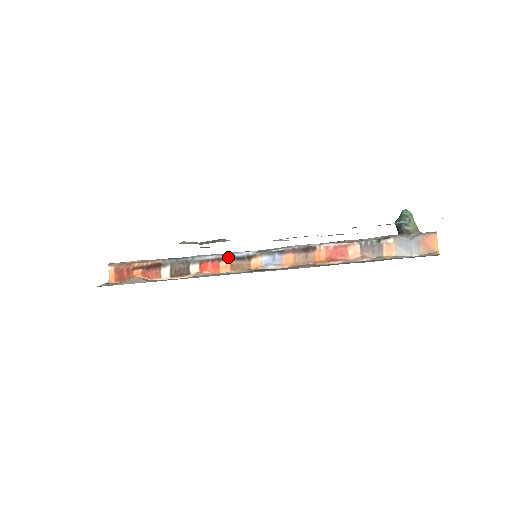
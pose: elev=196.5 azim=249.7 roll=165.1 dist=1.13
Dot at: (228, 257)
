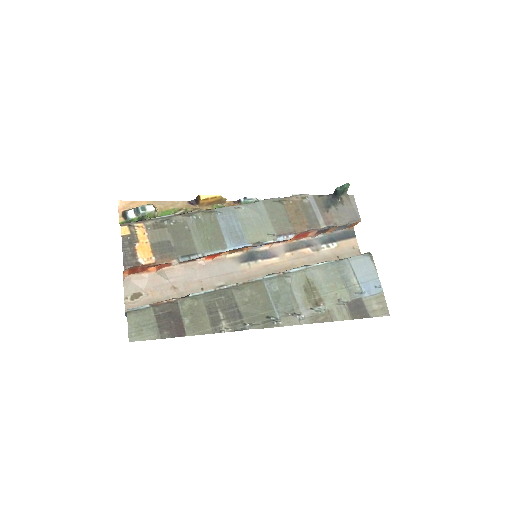
Dot at: (231, 250)
